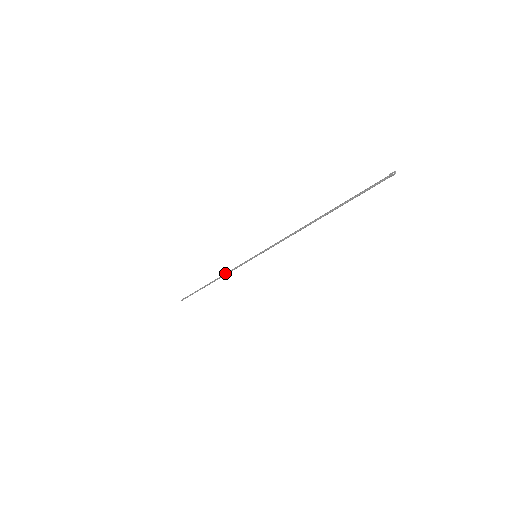
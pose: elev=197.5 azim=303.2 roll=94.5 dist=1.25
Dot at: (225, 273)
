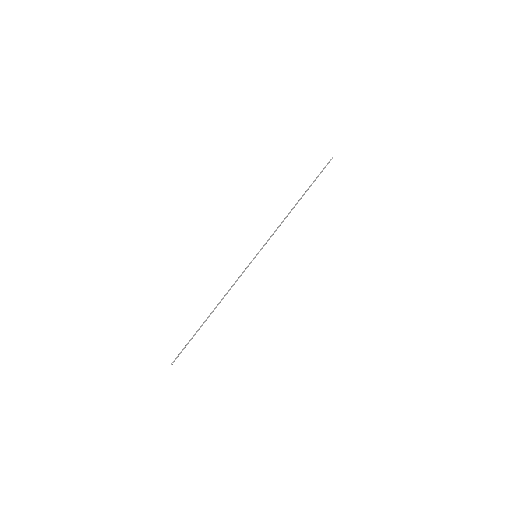
Dot at: occluded
